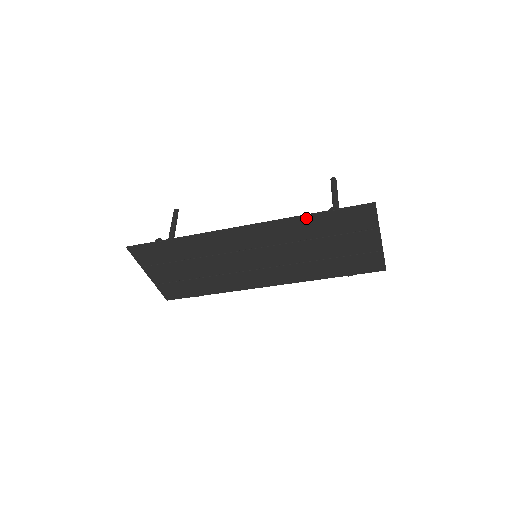
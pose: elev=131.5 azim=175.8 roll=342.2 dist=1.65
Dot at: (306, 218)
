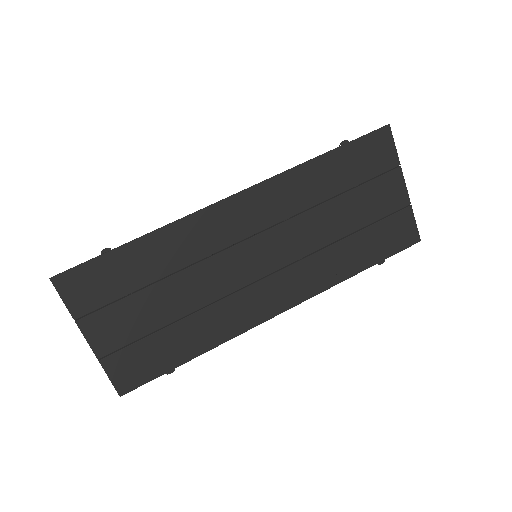
Dot at: (315, 163)
